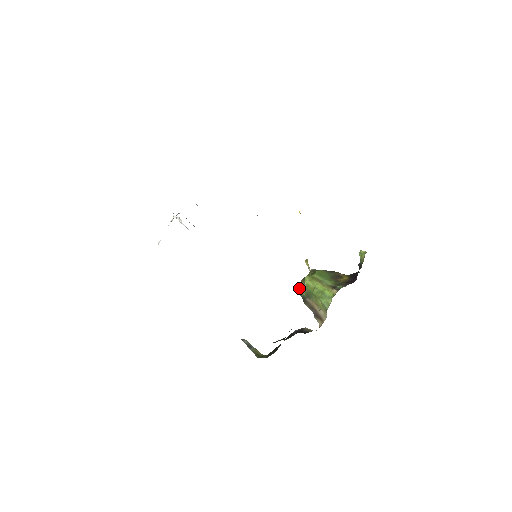
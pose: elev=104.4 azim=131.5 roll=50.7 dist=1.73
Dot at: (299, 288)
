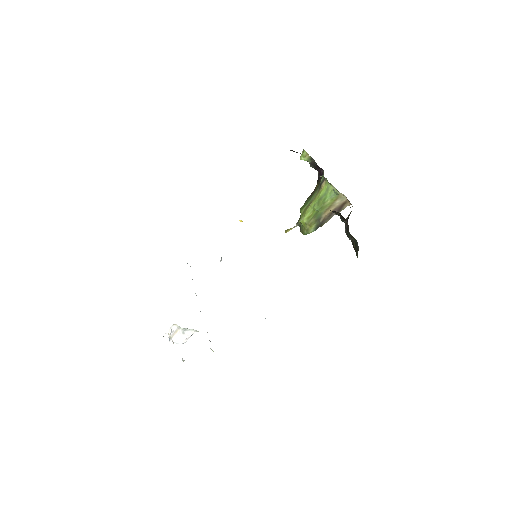
Dot at: (307, 233)
